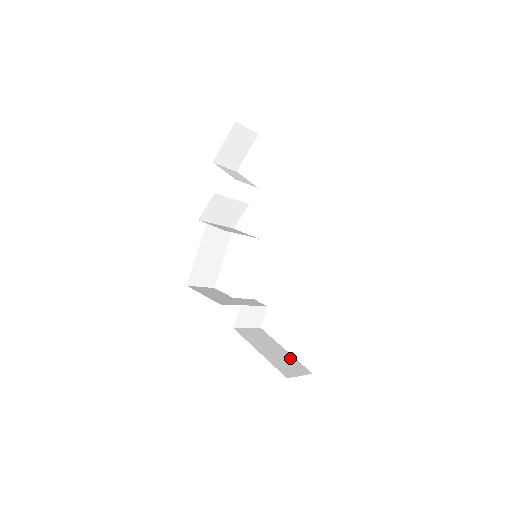
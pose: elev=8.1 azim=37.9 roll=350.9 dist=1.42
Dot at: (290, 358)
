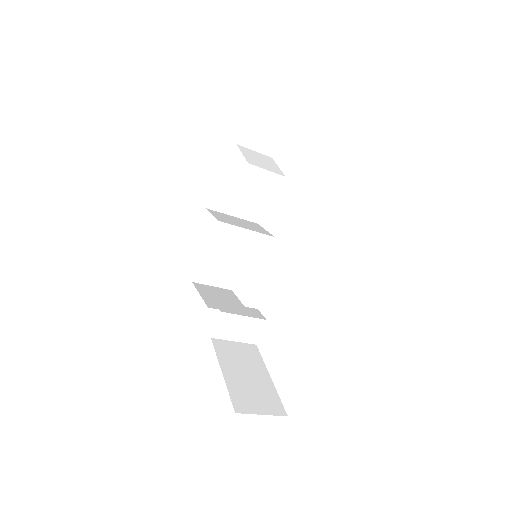
Dot at: (268, 389)
